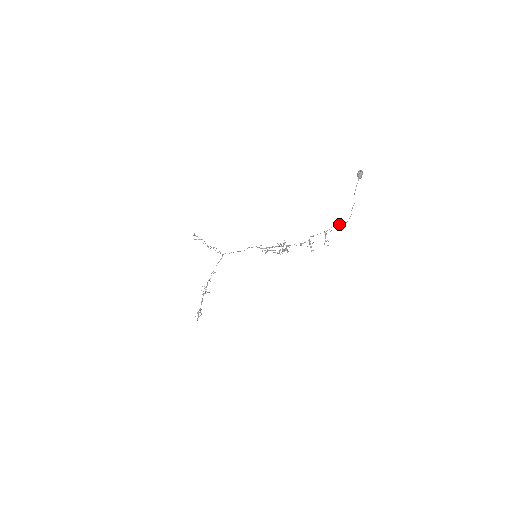
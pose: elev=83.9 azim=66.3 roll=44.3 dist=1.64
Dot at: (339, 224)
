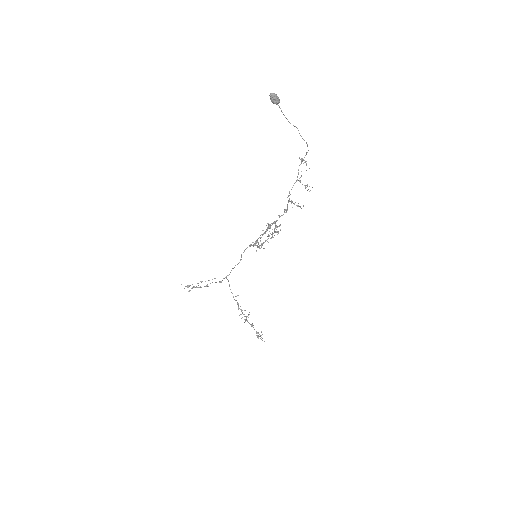
Dot at: (302, 159)
